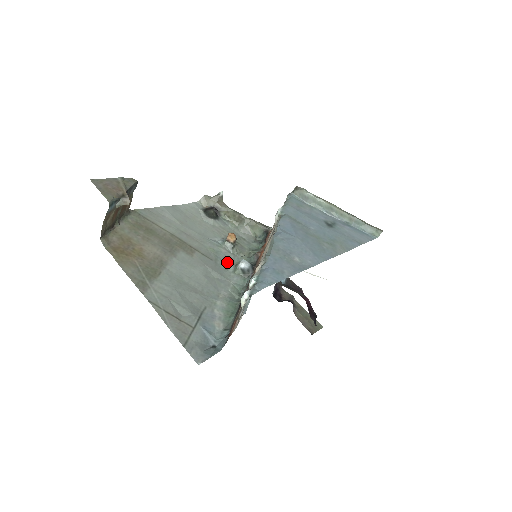
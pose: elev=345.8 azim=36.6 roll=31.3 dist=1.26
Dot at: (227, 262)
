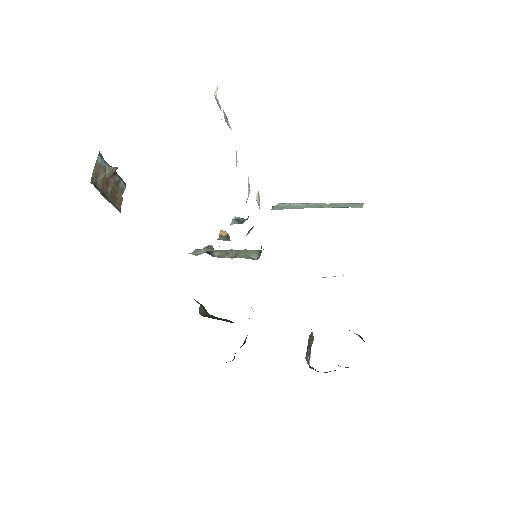
Dot at: occluded
